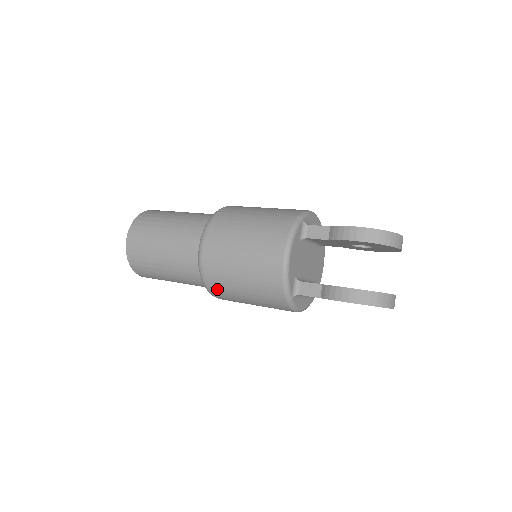
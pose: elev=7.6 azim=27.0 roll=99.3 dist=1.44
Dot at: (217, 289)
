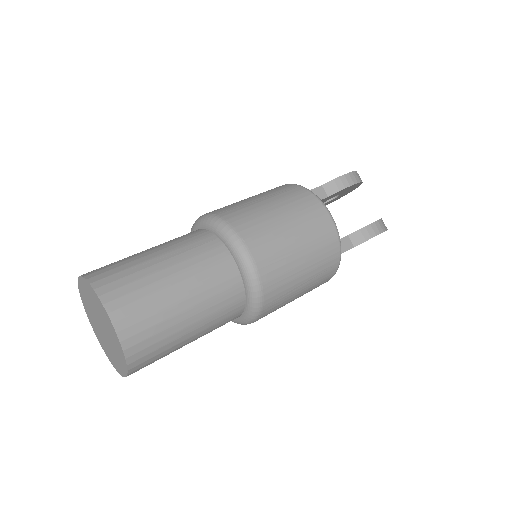
Dot at: (274, 299)
